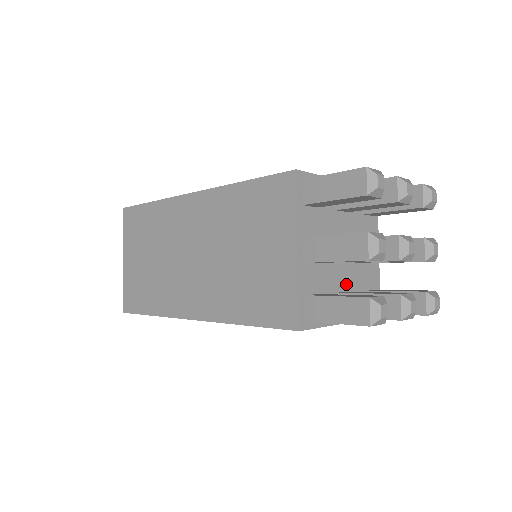
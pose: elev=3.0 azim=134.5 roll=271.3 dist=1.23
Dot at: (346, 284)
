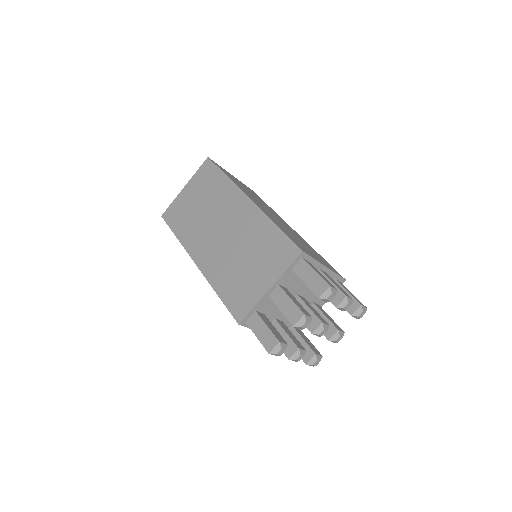
Dot at: occluded
